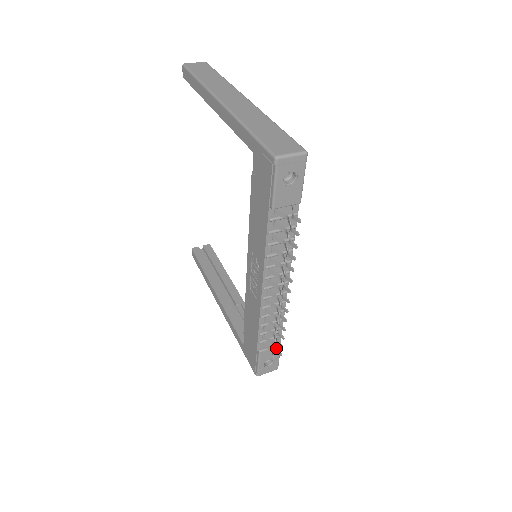
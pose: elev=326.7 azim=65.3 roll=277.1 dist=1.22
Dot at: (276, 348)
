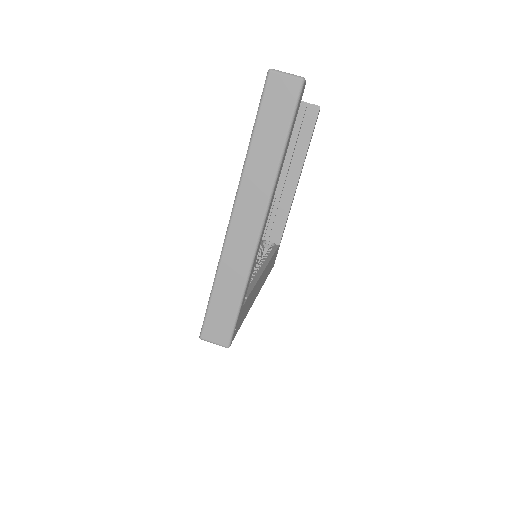
Dot at: occluded
